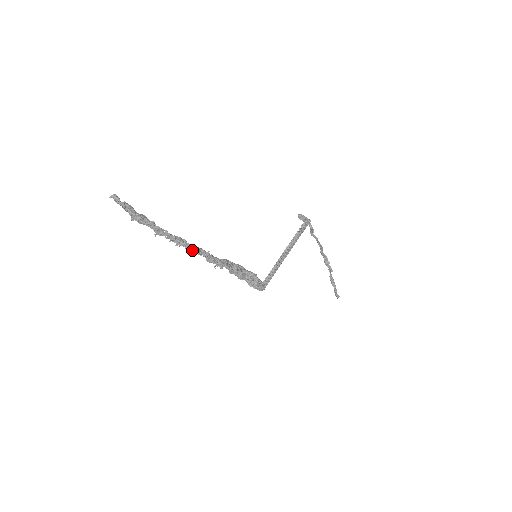
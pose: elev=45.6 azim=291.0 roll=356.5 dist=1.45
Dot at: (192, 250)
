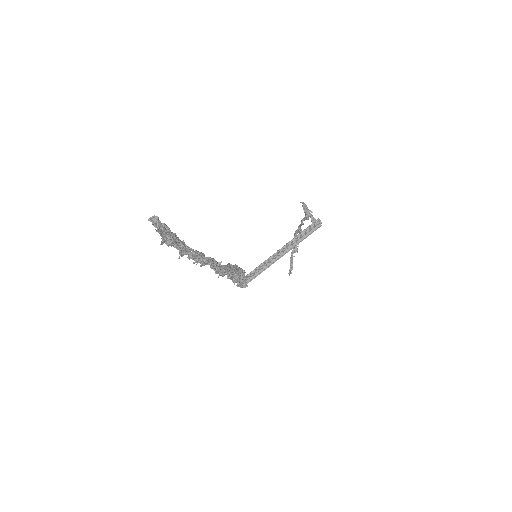
Dot at: (207, 264)
